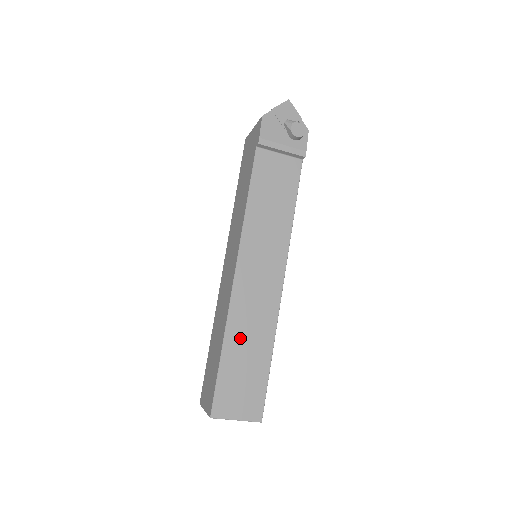
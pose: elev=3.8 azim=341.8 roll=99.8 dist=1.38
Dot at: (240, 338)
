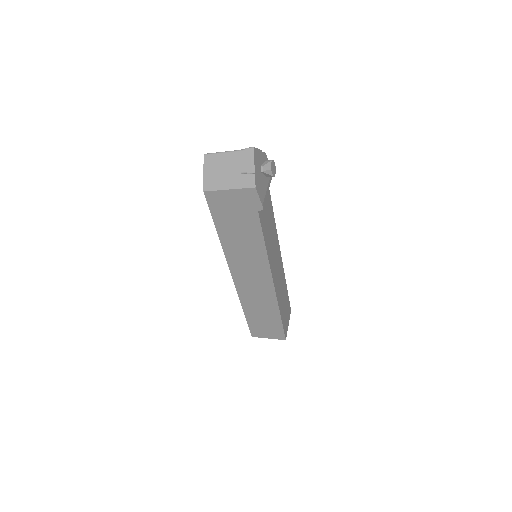
Dot at: (282, 302)
